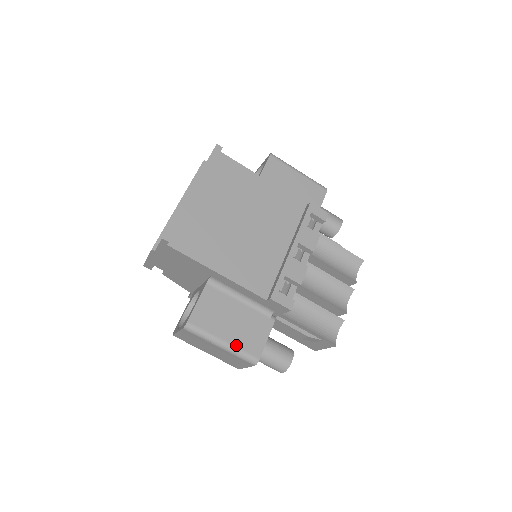
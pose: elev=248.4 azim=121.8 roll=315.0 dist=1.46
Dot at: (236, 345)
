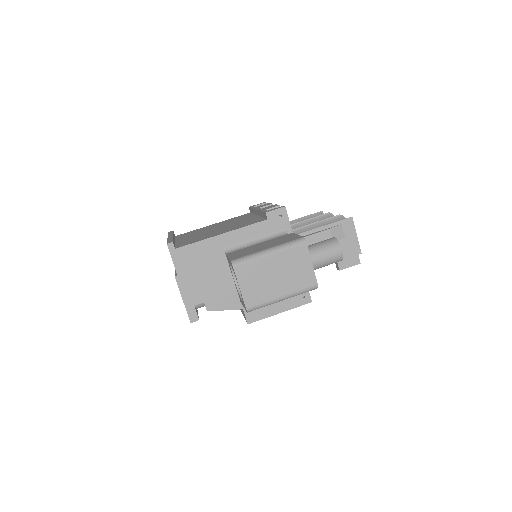
Dot at: (278, 245)
